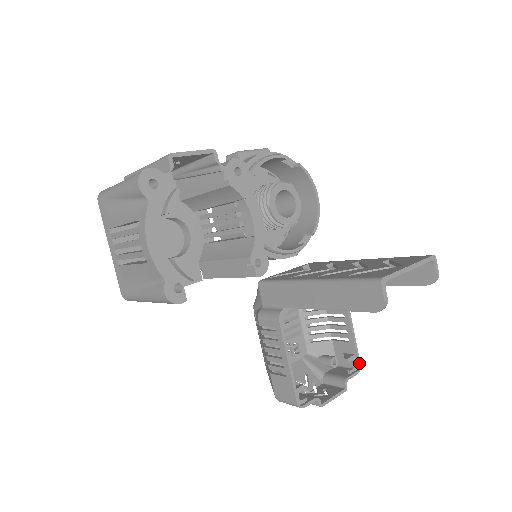
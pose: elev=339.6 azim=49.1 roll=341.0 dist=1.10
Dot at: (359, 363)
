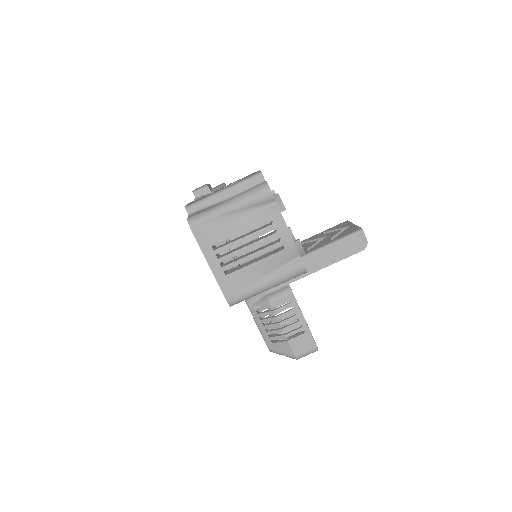
Dot at: (305, 320)
